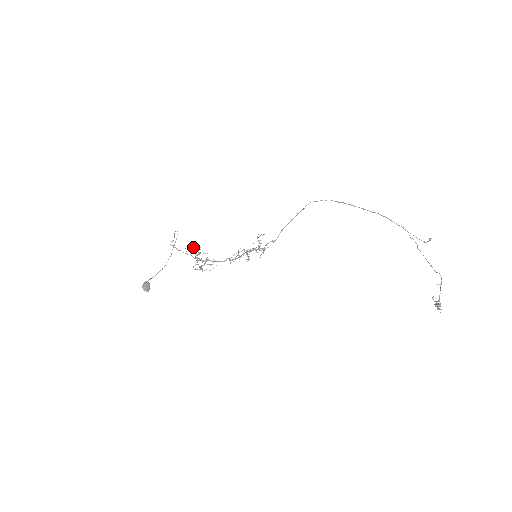
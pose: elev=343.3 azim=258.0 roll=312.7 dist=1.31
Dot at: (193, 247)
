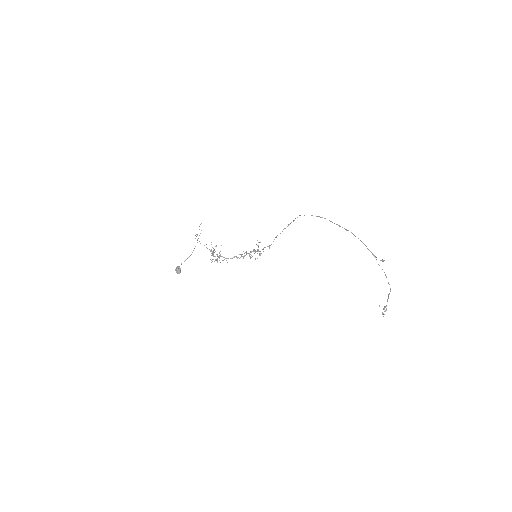
Dot at: occluded
